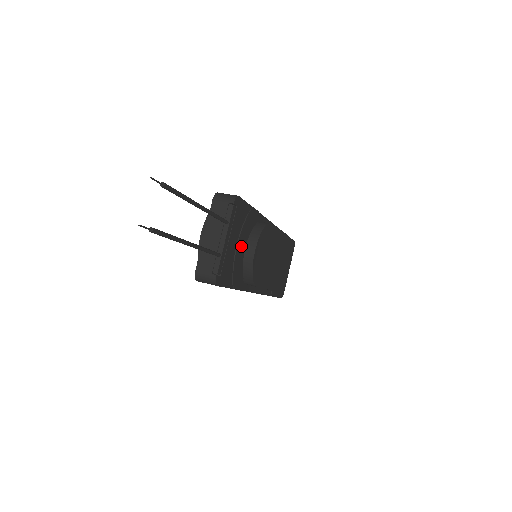
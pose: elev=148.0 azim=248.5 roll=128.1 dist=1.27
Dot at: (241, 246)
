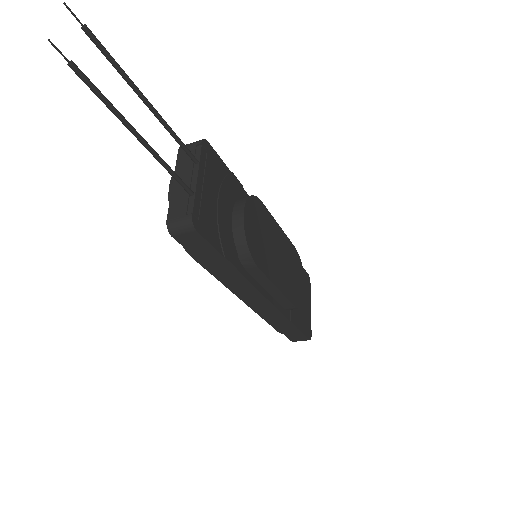
Dot at: (225, 207)
